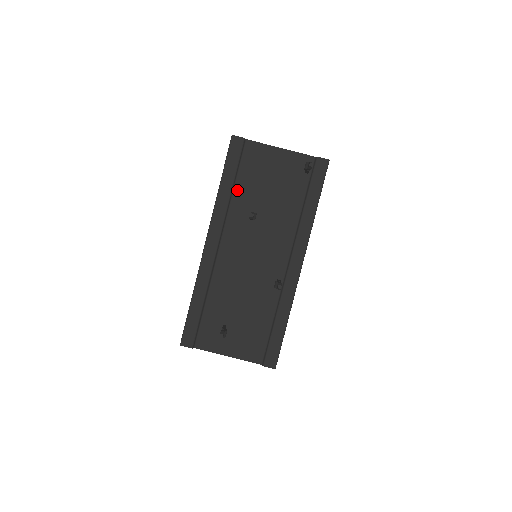
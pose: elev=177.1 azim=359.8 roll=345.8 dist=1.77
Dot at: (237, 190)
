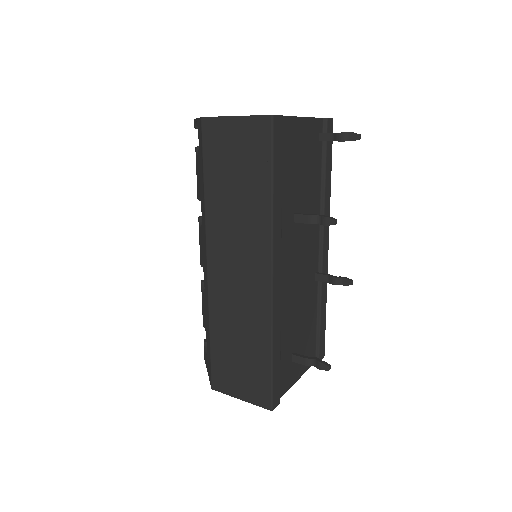
Dot at: occluded
